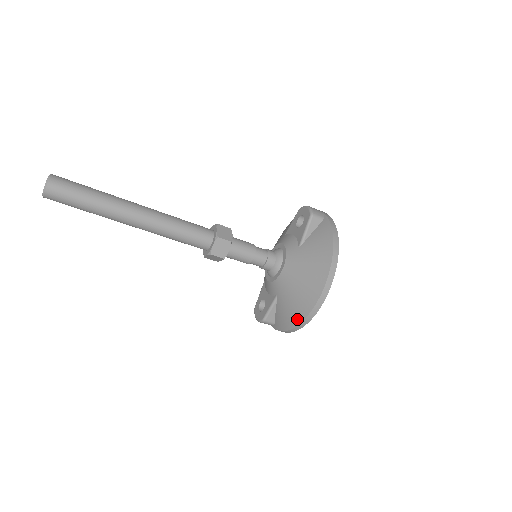
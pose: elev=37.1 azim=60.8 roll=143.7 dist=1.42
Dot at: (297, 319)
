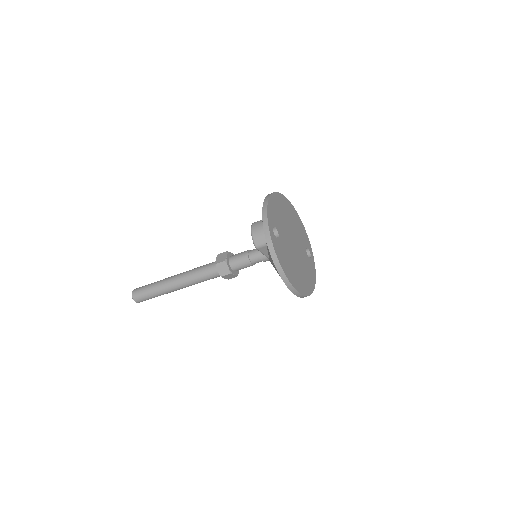
Dot at: occluded
